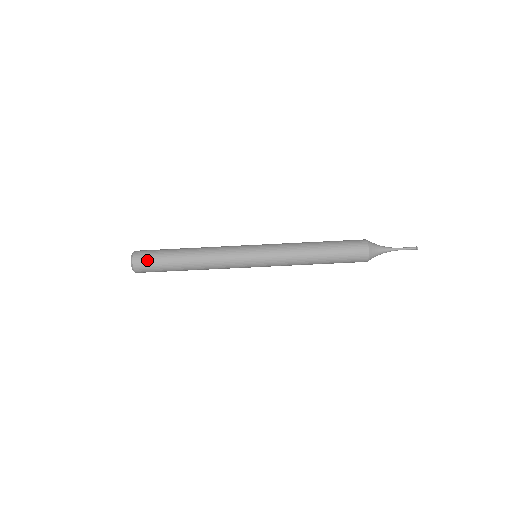
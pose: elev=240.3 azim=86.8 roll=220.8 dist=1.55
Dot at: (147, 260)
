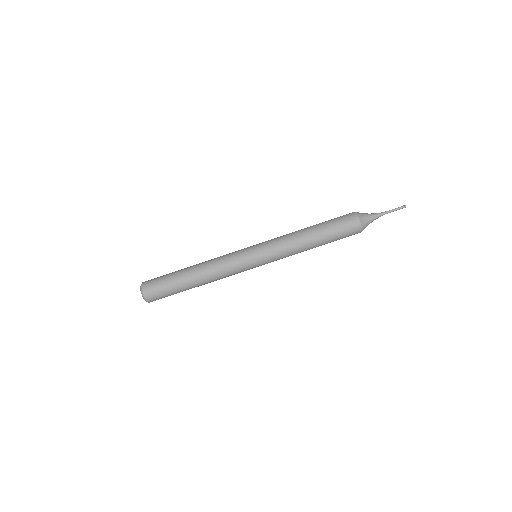
Dot at: (155, 281)
